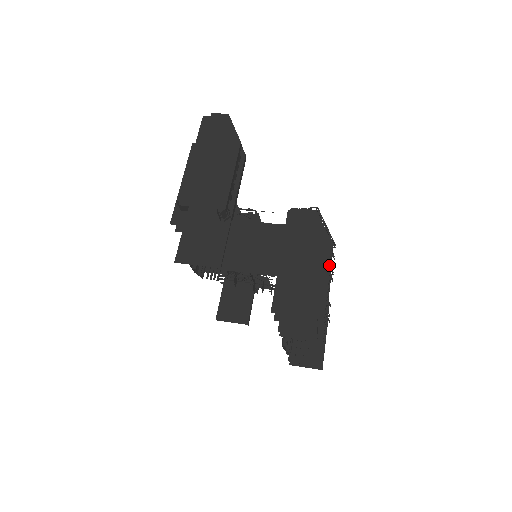
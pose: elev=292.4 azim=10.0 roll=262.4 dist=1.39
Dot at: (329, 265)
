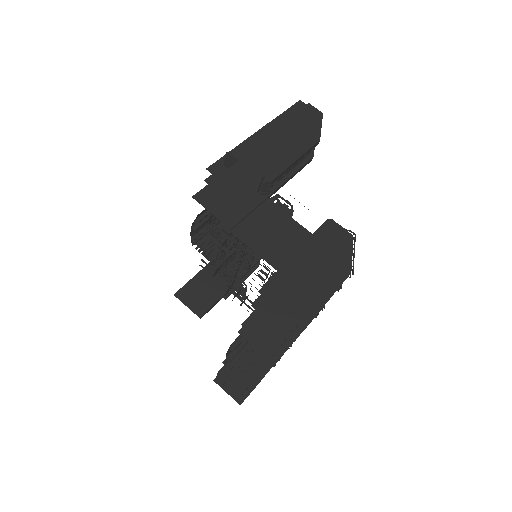
Dot at: (337, 287)
